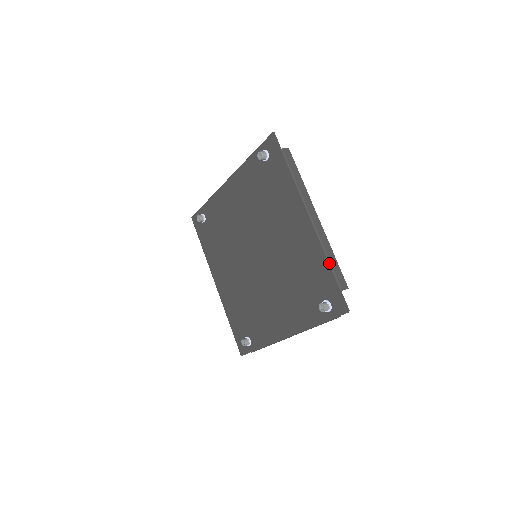
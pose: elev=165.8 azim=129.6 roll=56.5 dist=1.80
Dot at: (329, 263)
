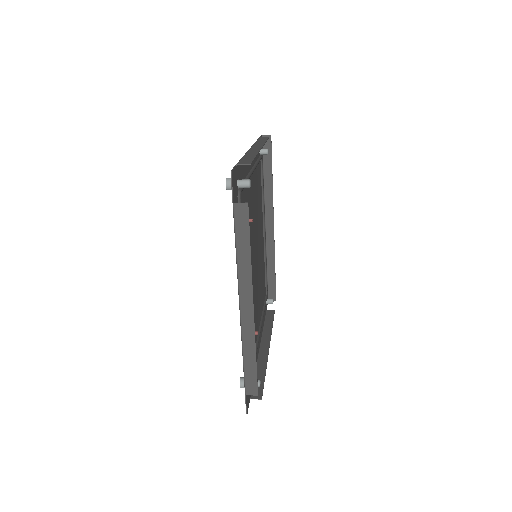
Dot at: (243, 364)
